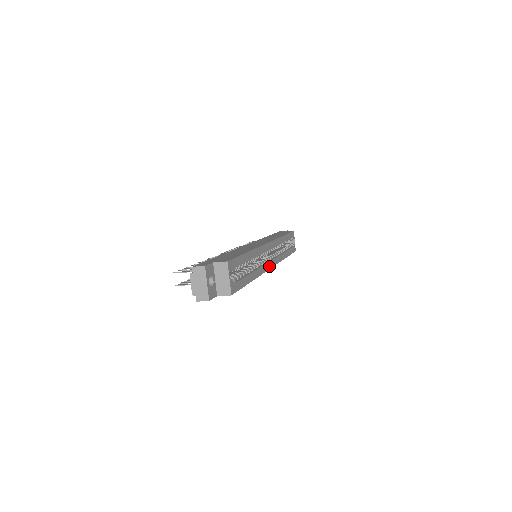
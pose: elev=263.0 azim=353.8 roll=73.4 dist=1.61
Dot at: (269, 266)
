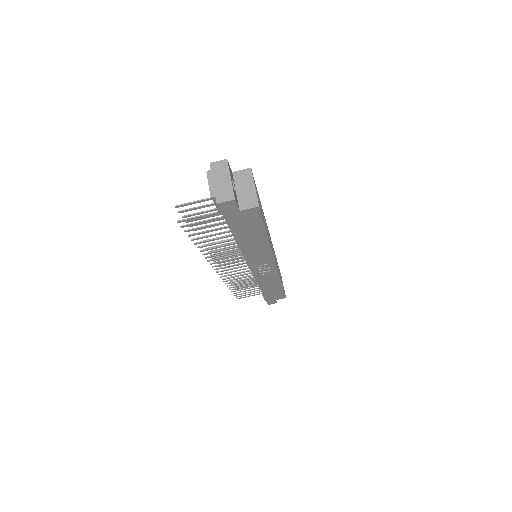
Dot at: (275, 260)
